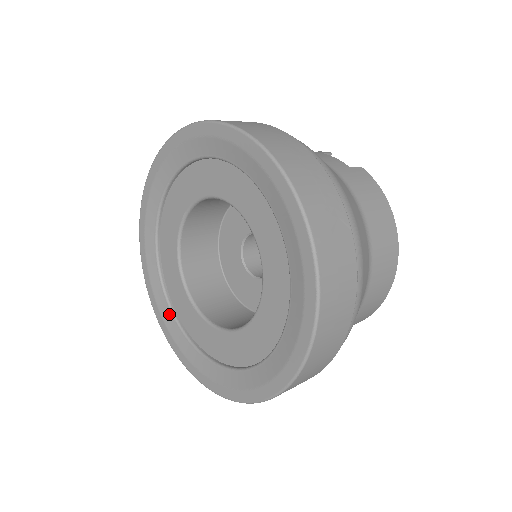
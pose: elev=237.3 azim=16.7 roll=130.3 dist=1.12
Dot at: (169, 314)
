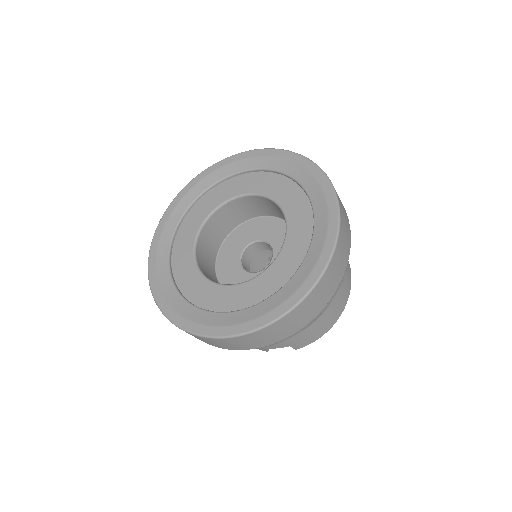
Dot at: (193, 310)
